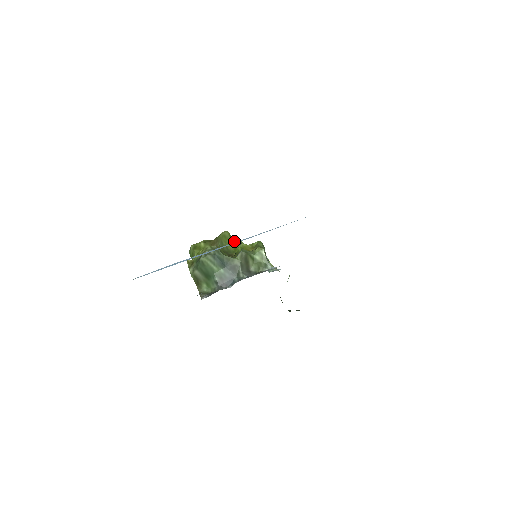
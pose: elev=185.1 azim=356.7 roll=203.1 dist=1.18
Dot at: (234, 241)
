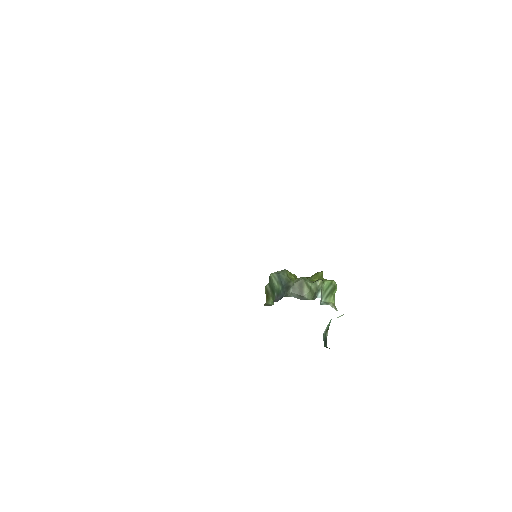
Dot at: occluded
